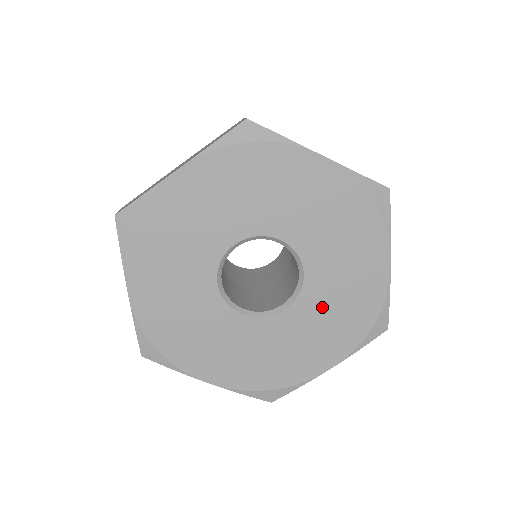
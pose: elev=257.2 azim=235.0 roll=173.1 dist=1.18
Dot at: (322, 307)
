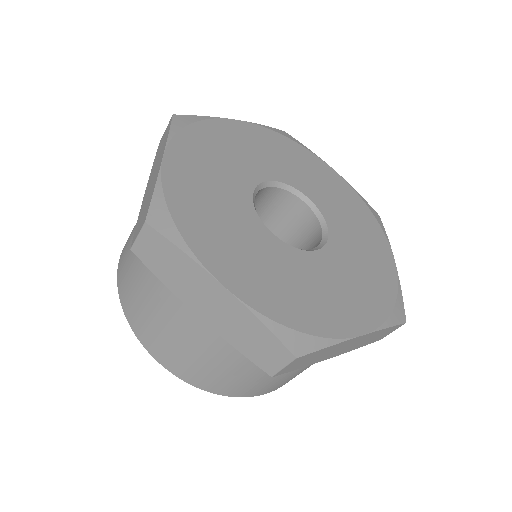
Dot at: (341, 216)
